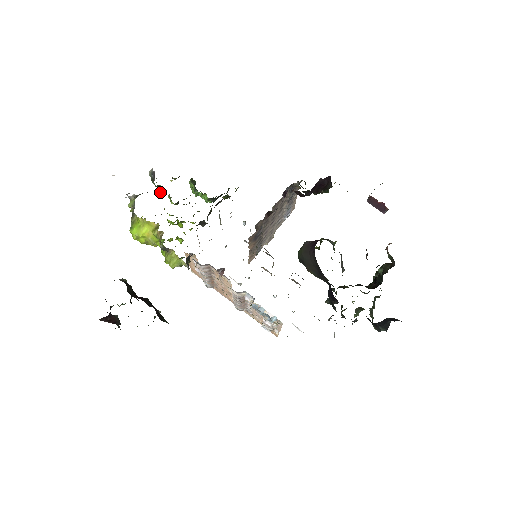
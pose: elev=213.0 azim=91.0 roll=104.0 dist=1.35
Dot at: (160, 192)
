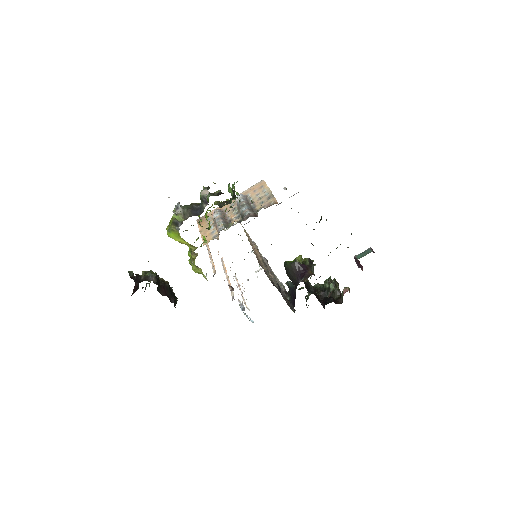
Dot at: occluded
